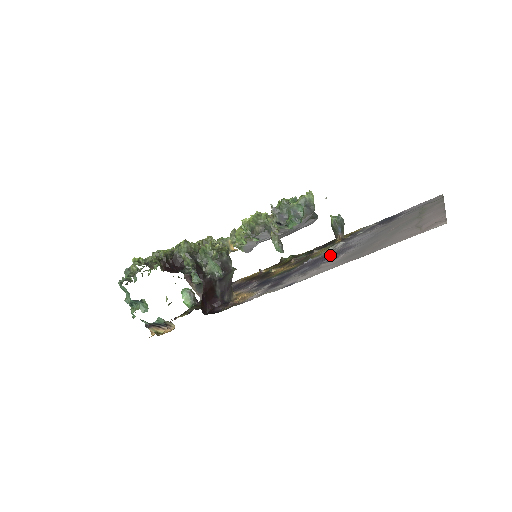
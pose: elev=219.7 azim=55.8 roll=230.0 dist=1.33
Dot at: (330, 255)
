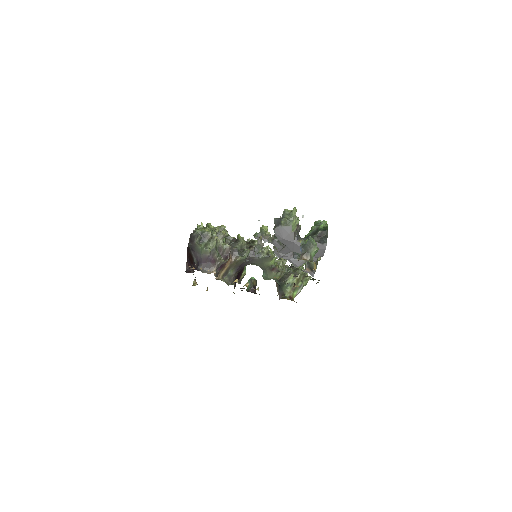
Dot at: occluded
